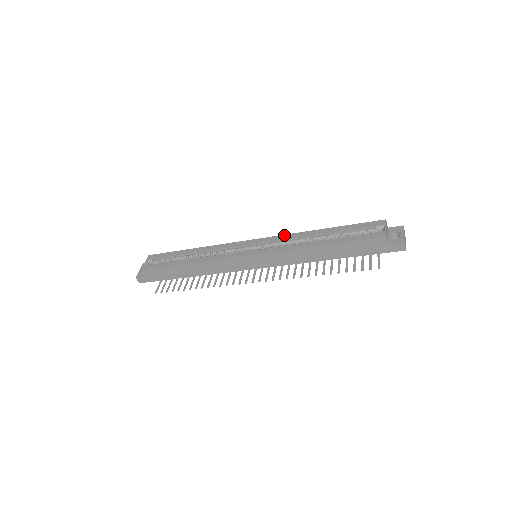
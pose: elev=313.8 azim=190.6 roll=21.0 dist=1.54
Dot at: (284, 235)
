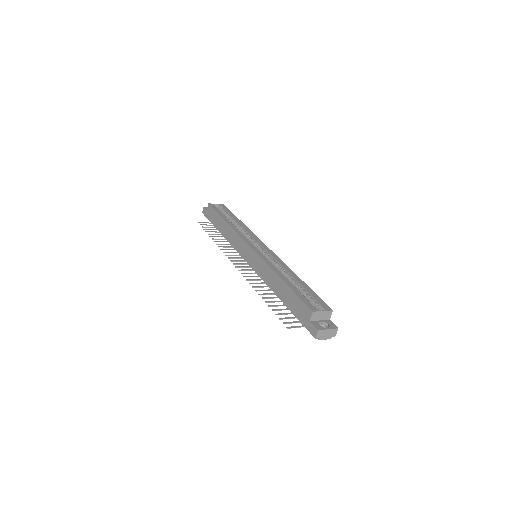
Dot at: (281, 260)
